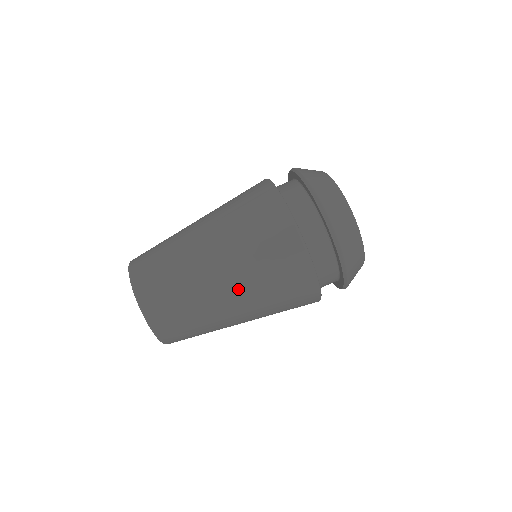
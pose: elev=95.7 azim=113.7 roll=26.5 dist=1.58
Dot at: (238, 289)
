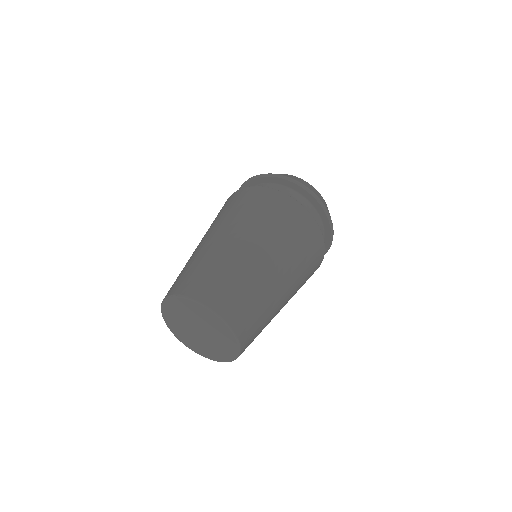
Dot at: (235, 230)
